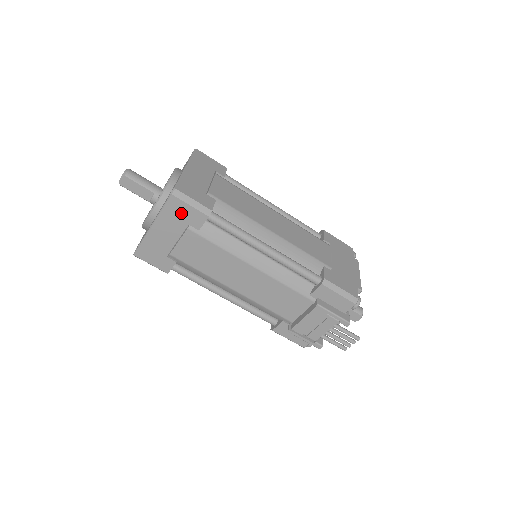
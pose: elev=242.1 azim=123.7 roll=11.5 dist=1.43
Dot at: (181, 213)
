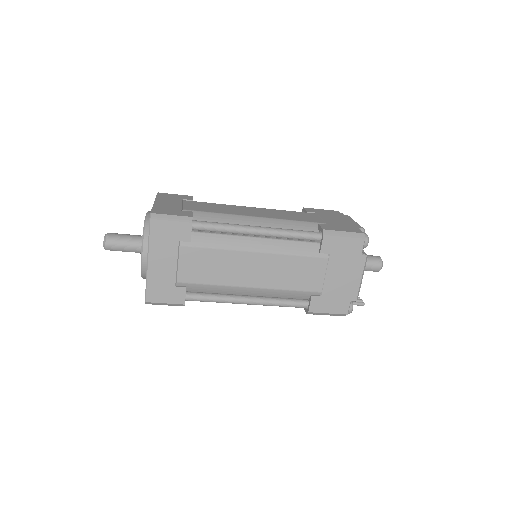
Dot at: occluded
